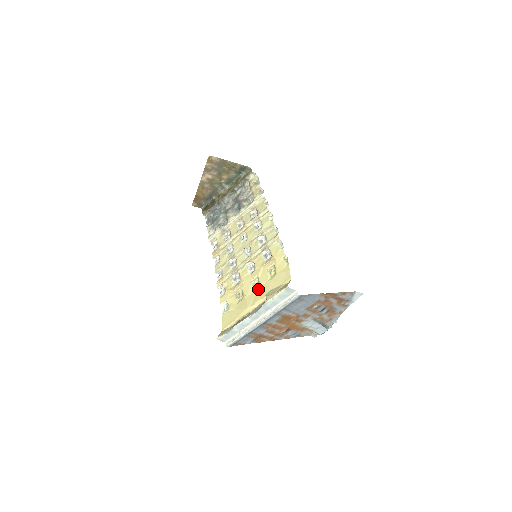
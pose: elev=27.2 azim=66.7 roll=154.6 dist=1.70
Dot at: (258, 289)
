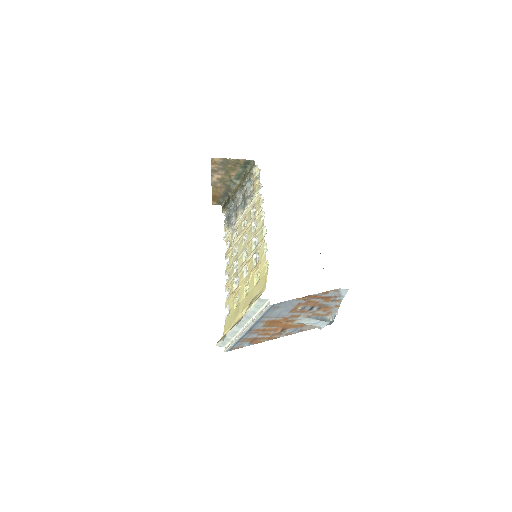
Dot at: (247, 295)
